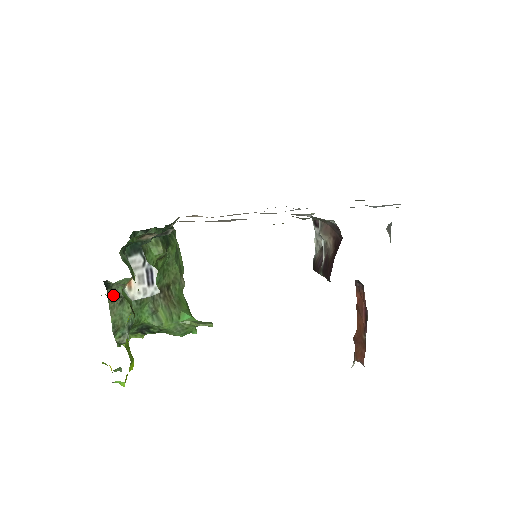
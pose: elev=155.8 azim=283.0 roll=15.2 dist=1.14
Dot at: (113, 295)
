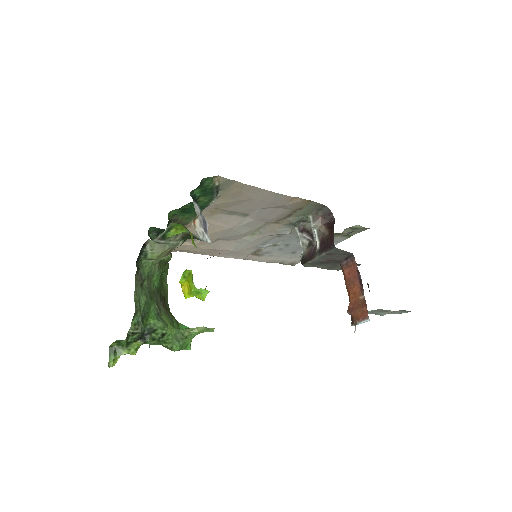
Dot at: (138, 273)
